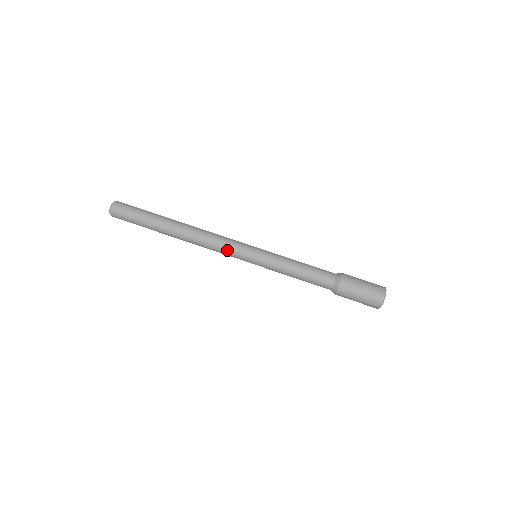
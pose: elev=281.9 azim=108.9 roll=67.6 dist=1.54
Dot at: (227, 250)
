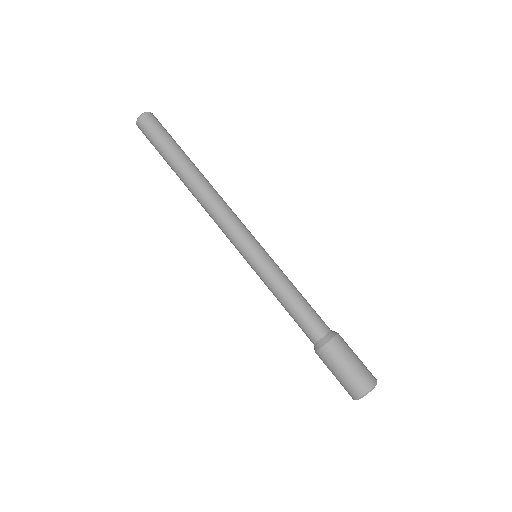
Dot at: (226, 235)
